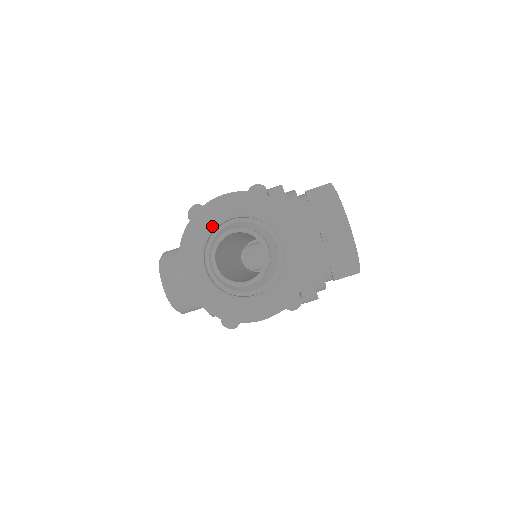
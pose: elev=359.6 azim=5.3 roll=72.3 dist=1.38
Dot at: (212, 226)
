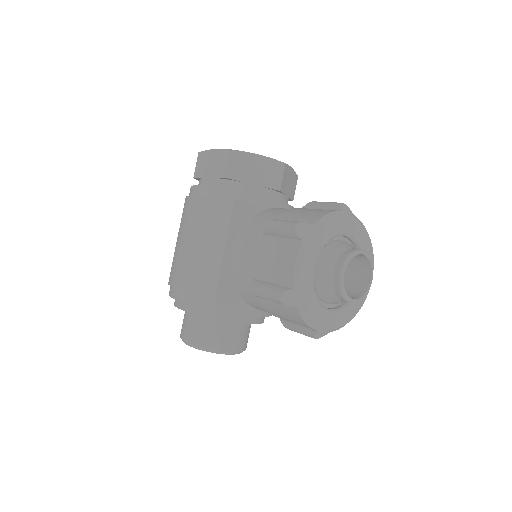
Dot at: (312, 288)
